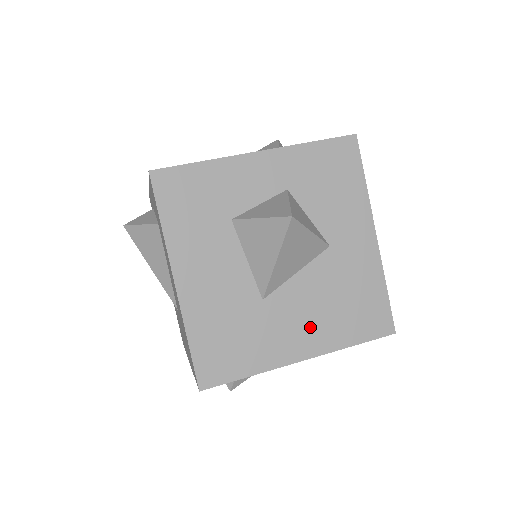
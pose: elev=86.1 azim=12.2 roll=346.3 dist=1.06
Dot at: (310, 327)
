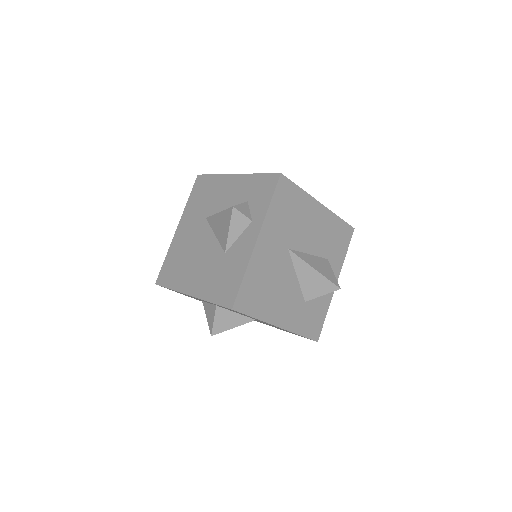
Dot at: (269, 325)
